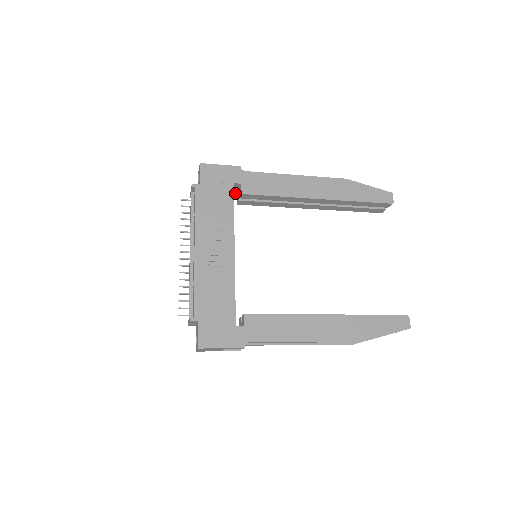
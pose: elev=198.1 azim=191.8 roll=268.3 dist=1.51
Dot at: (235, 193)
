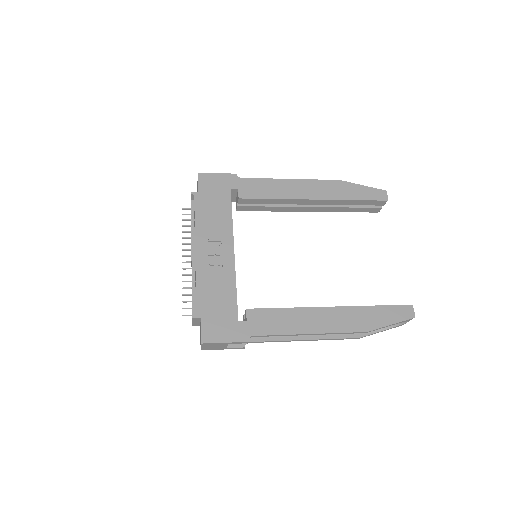
Dot at: (233, 200)
